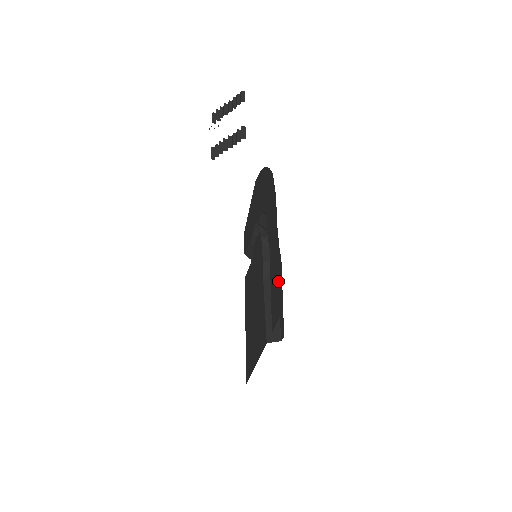
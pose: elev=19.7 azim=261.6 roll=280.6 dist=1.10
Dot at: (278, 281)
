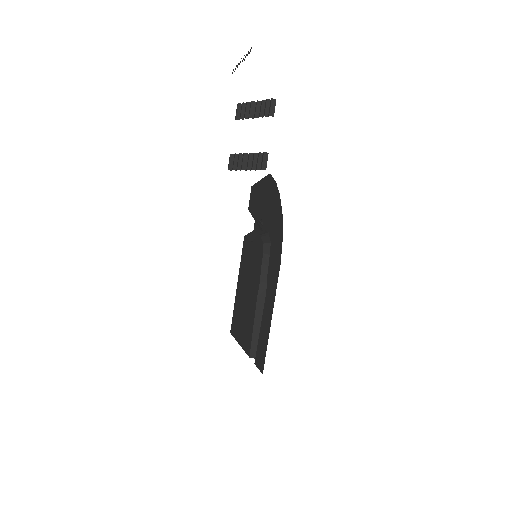
Dot at: (266, 343)
